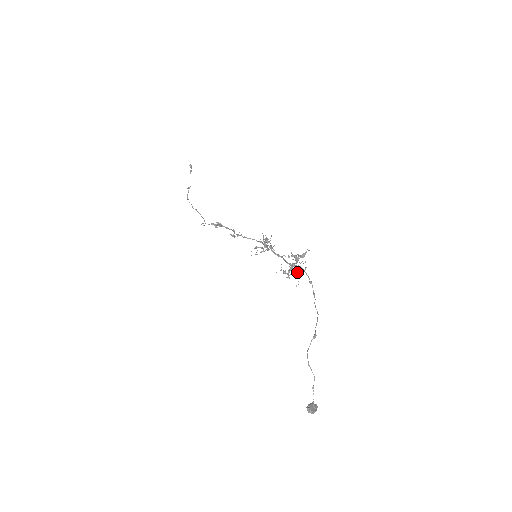
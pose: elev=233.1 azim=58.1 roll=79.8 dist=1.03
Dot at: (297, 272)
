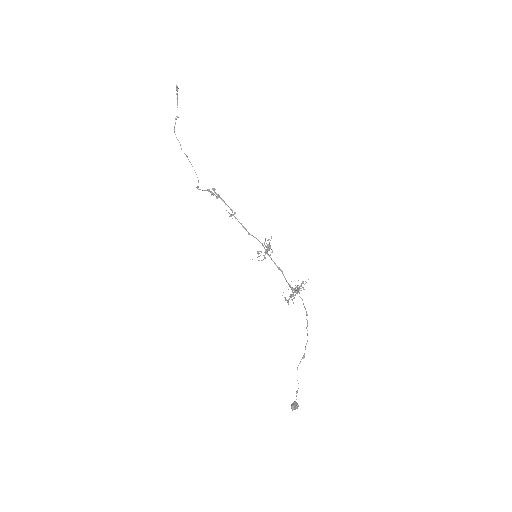
Dot at: occluded
